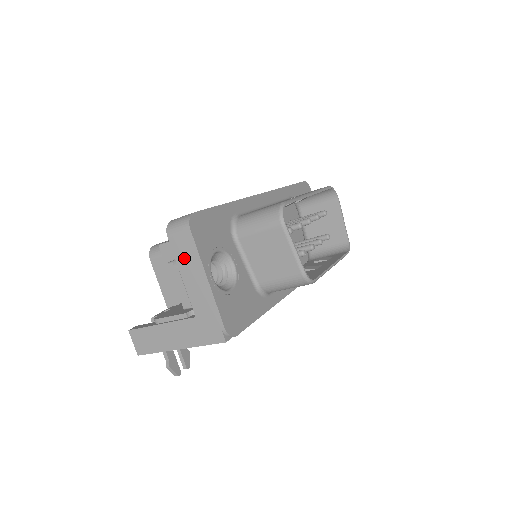
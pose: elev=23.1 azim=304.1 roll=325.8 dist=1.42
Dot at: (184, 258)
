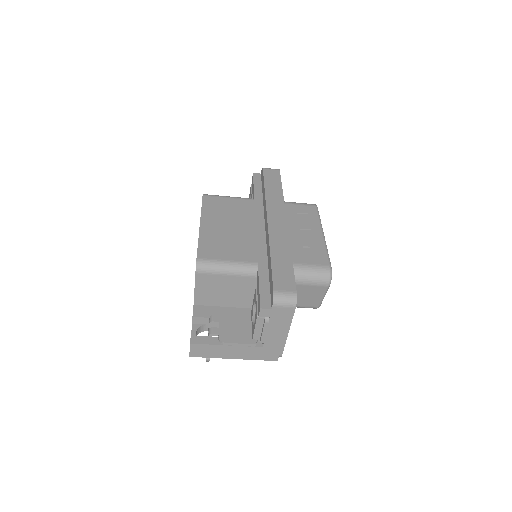
Dot at: (278, 320)
